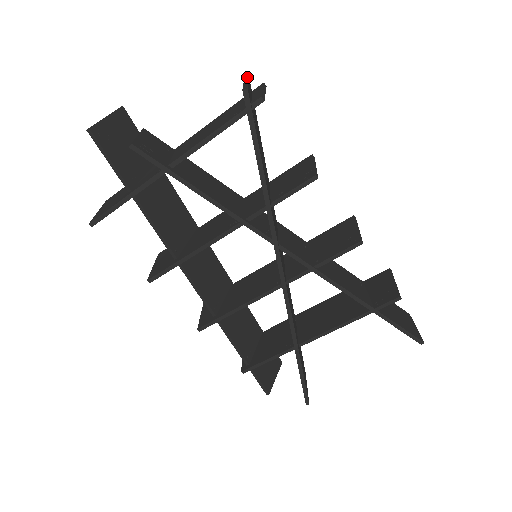
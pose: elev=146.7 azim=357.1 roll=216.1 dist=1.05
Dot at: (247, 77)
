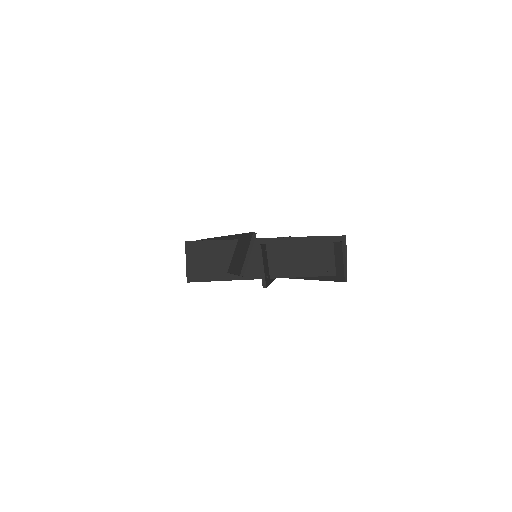
Dot at: occluded
